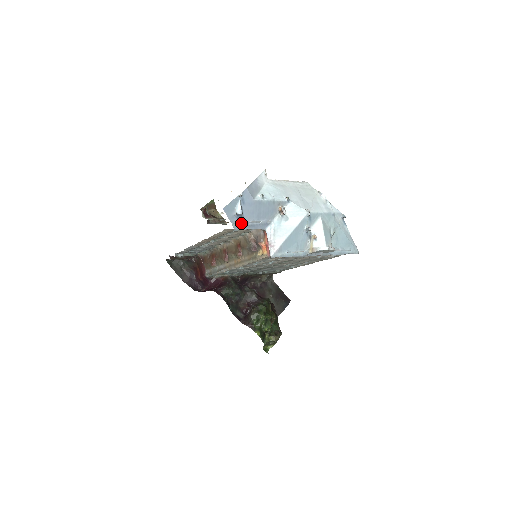
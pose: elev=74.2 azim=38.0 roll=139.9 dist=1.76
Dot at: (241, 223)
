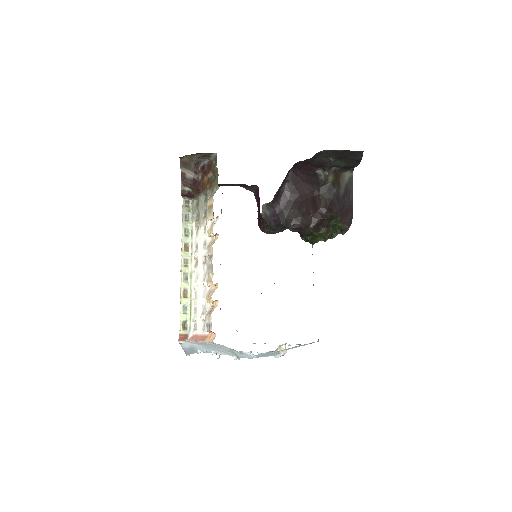
Dot at: occluded
